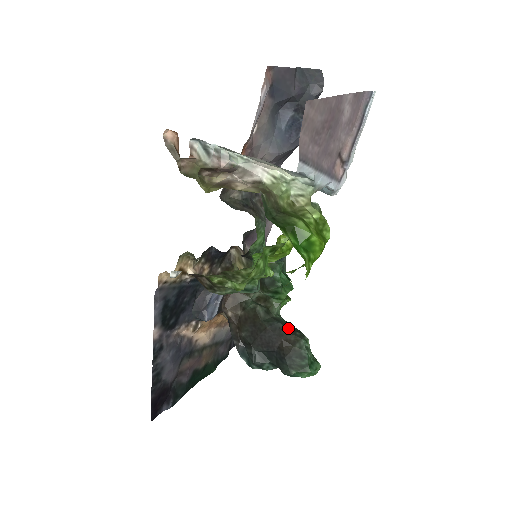
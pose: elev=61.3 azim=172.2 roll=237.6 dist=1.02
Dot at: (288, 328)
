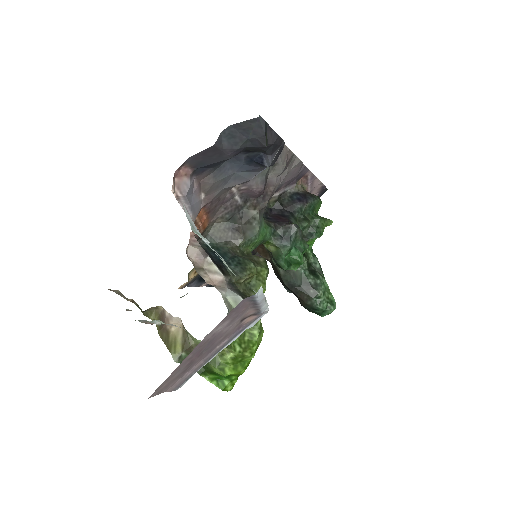
Dot at: (304, 286)
